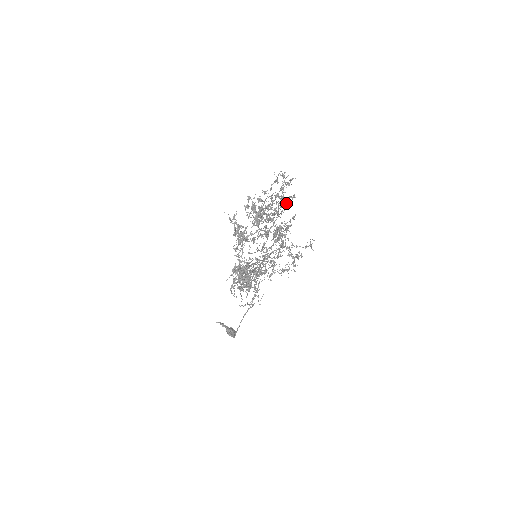
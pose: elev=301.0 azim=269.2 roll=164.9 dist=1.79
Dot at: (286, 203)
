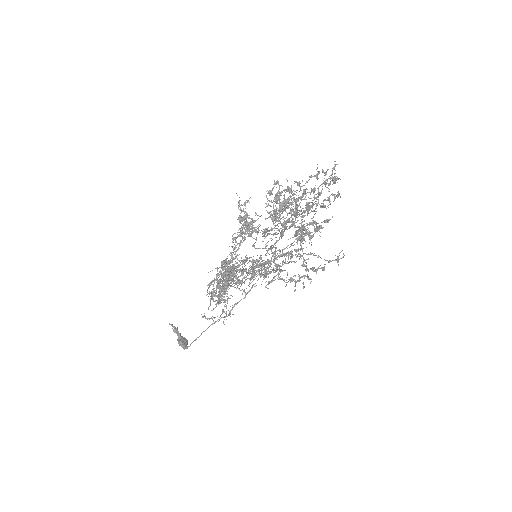
Dot at: occluded
